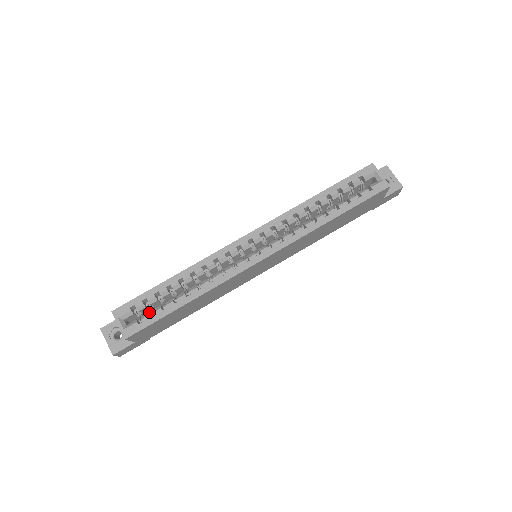
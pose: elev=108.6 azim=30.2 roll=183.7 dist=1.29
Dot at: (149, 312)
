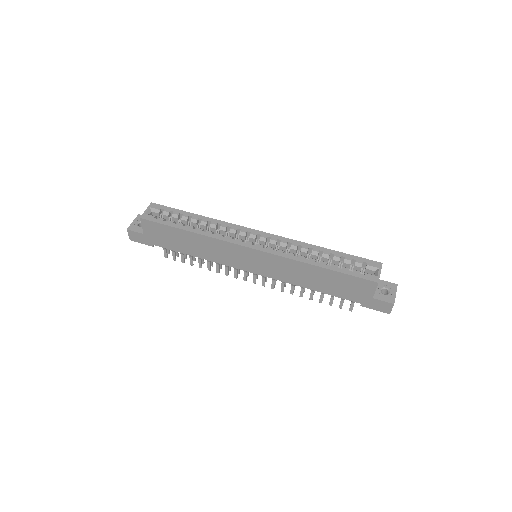
Dot at: occluded
